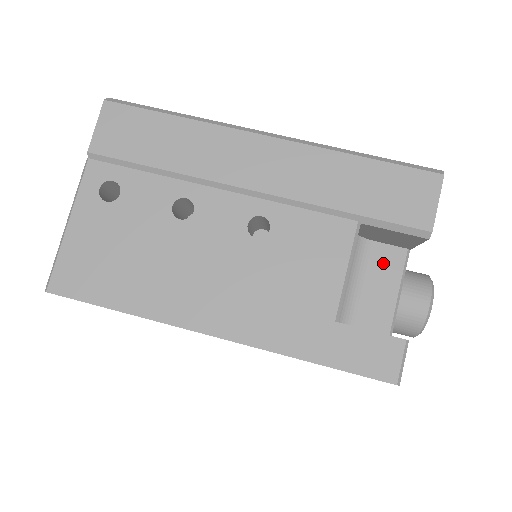
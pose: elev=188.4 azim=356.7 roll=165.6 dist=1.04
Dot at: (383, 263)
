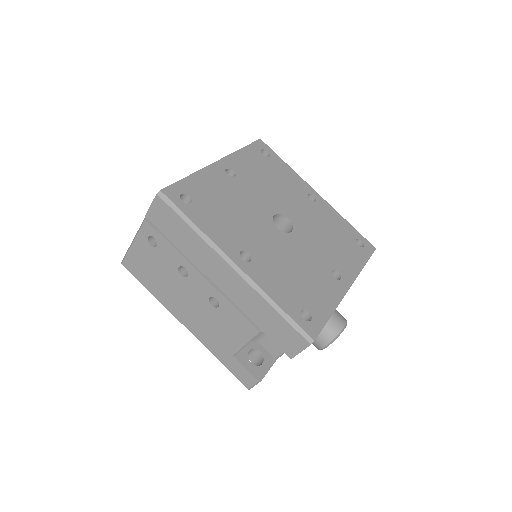
Dot at: occluded
